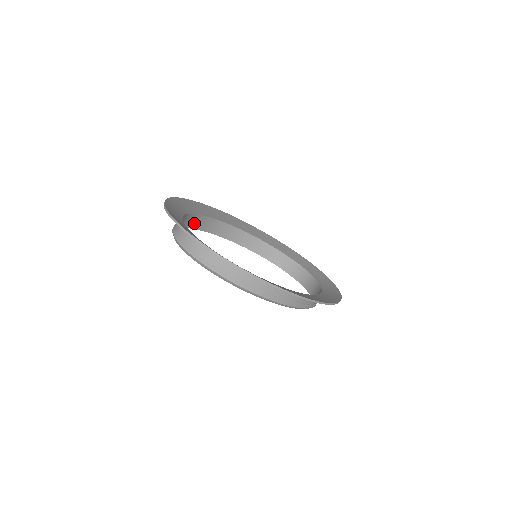
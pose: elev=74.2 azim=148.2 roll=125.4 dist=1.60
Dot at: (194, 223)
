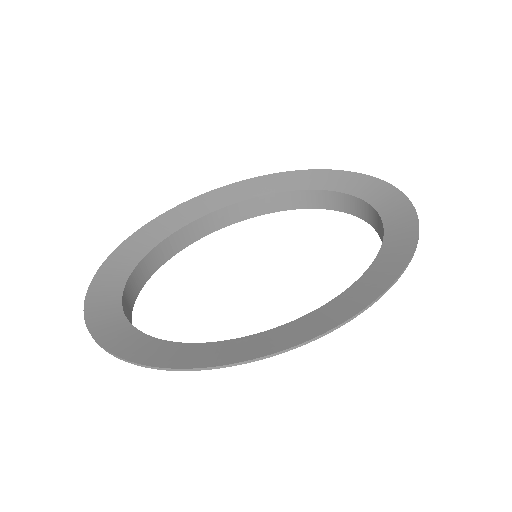
Dot at: (167, 252)
